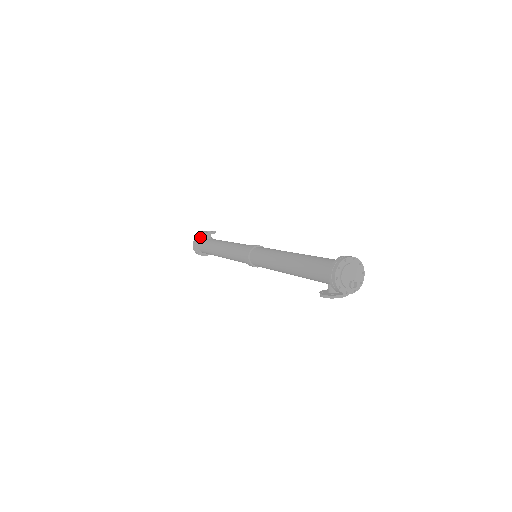
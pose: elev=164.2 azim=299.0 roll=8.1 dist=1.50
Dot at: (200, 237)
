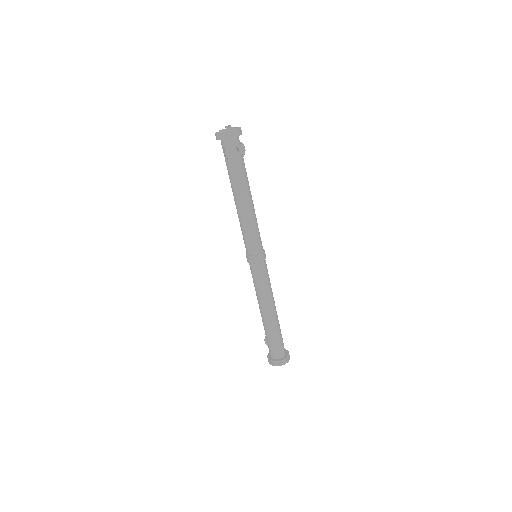
Dot at: (226, 139)
